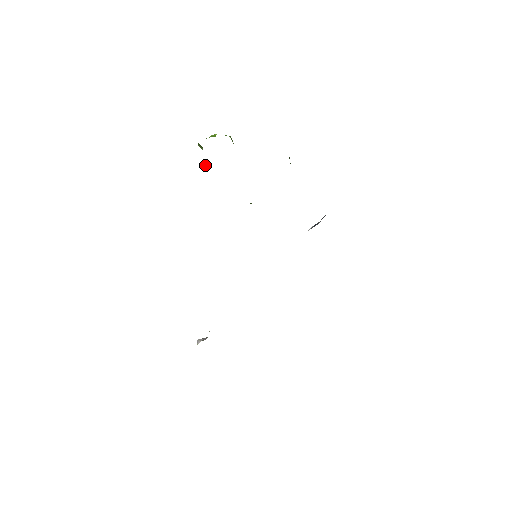
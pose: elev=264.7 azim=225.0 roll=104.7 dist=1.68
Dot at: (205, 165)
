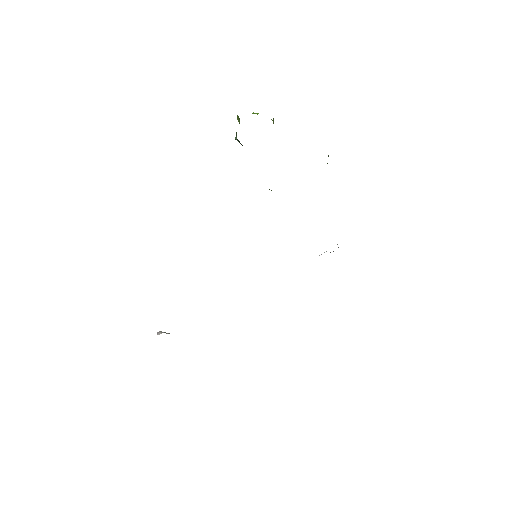
Dot at: (236, 139)
